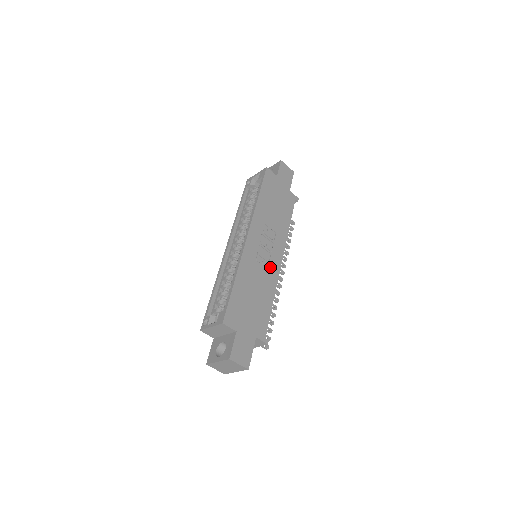
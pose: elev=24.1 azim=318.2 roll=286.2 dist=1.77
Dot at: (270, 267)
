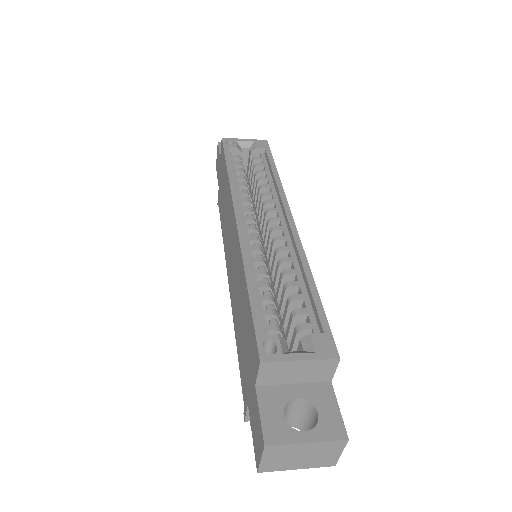
Dot at: occluded
